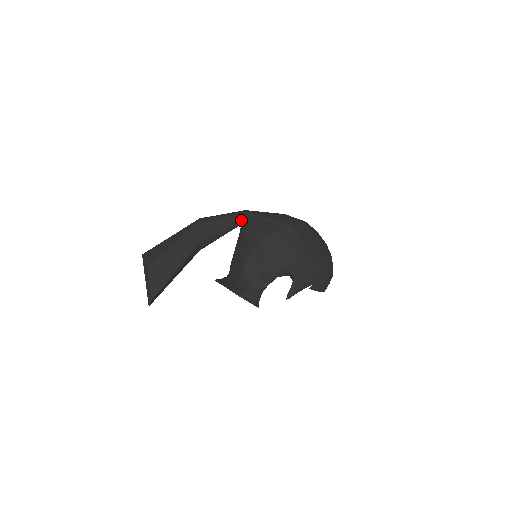
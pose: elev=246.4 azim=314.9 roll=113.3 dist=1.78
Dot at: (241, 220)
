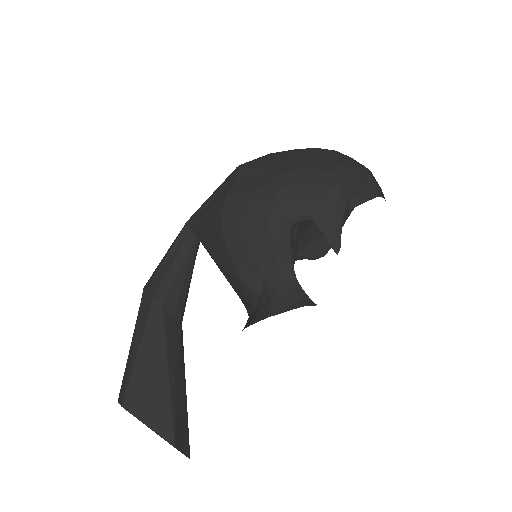
Dot at: (190, 237)
